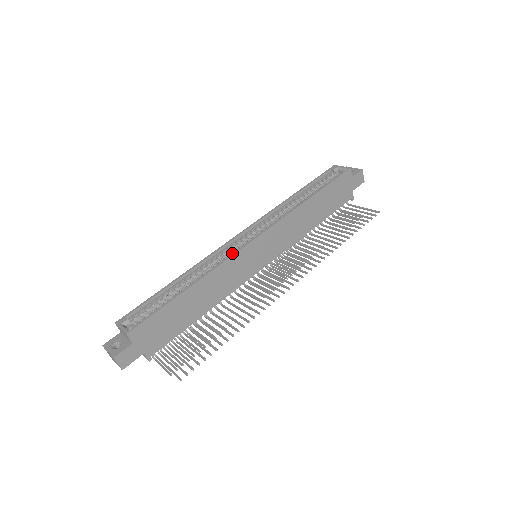
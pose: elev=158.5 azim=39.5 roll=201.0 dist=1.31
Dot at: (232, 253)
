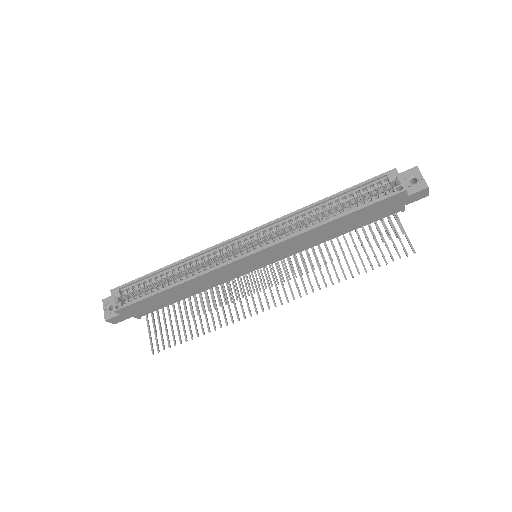
Dot at: (225, 258)
